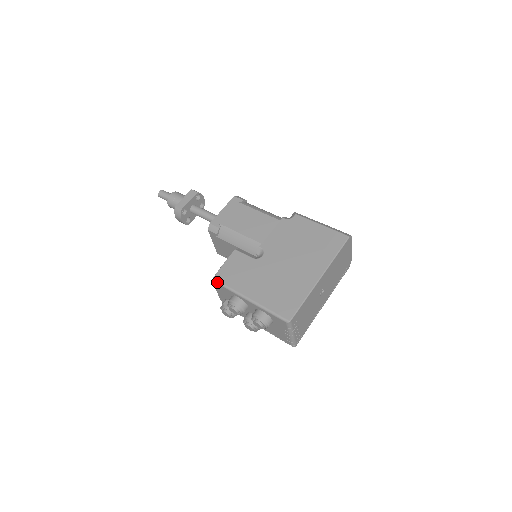
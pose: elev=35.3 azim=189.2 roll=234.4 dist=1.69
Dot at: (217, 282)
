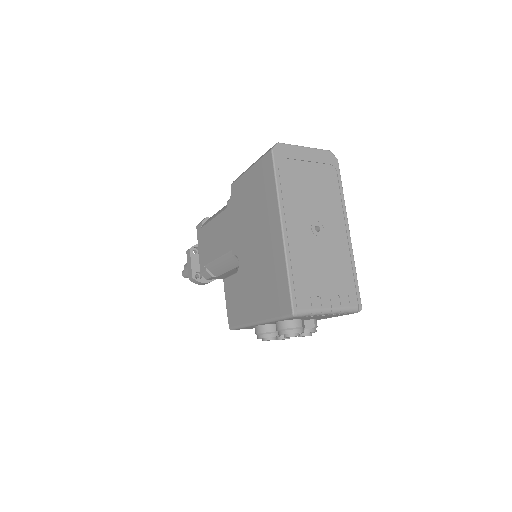
Dot at: (233, 329)
